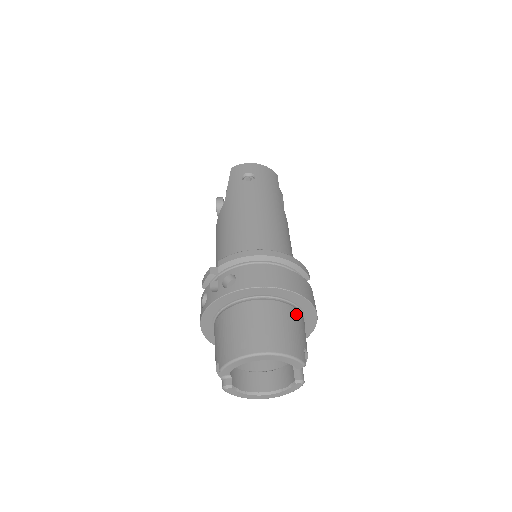
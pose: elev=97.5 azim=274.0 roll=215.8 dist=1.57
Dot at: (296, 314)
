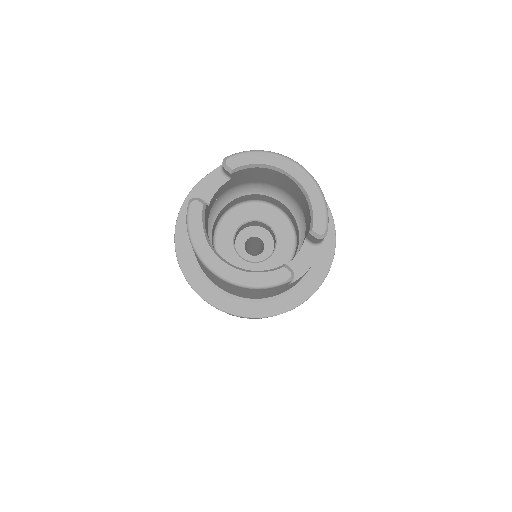
Dot at: occluded
